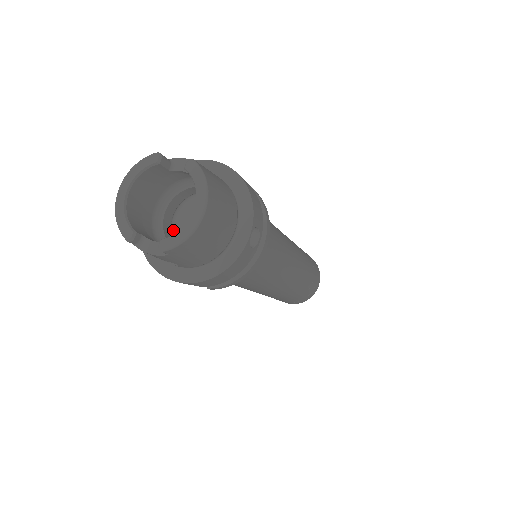
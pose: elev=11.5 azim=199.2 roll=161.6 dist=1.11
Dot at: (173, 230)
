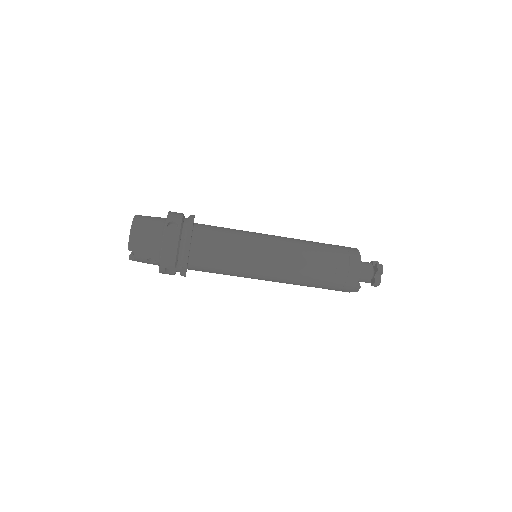
Dot at: occluded
